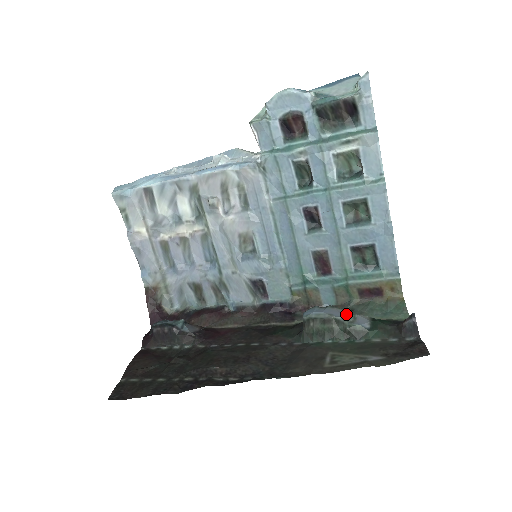
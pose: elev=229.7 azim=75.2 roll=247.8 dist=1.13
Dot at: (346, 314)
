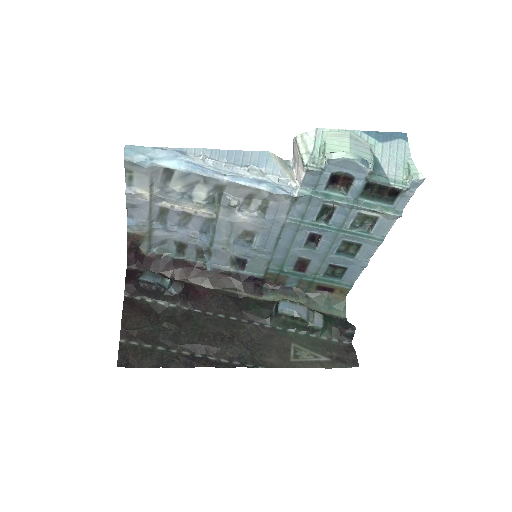
Dot at: (309, 313)
